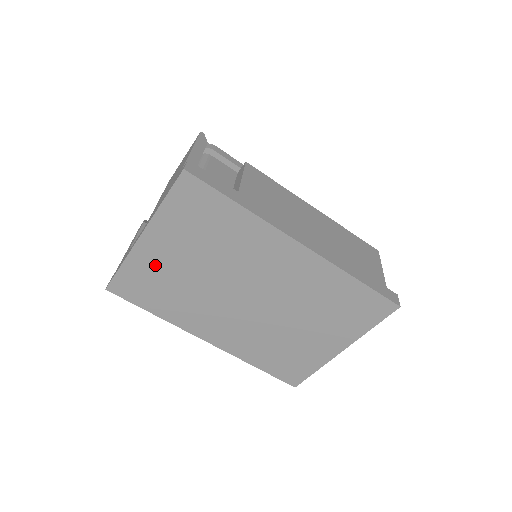
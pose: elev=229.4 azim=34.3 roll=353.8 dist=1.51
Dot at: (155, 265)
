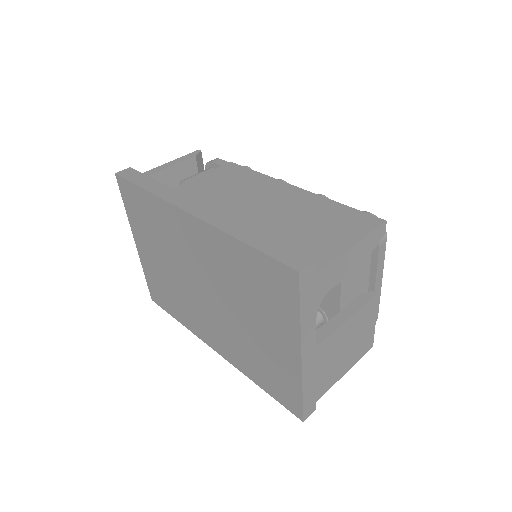
Dot at: (153, 269)
